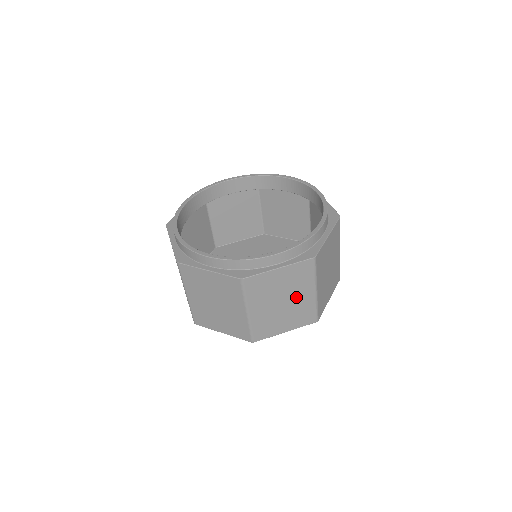
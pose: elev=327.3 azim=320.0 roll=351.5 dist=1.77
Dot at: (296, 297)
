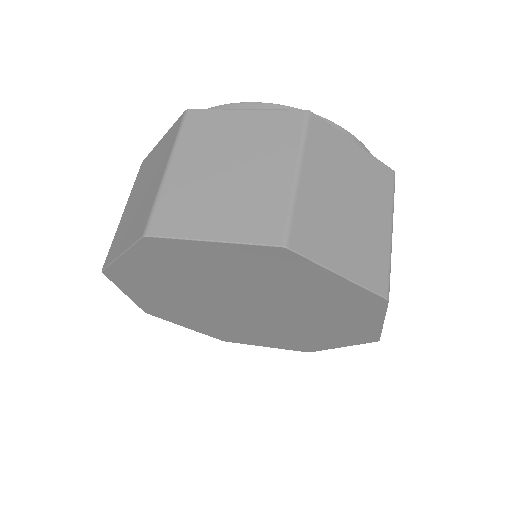
Dot at: (366, 214)
